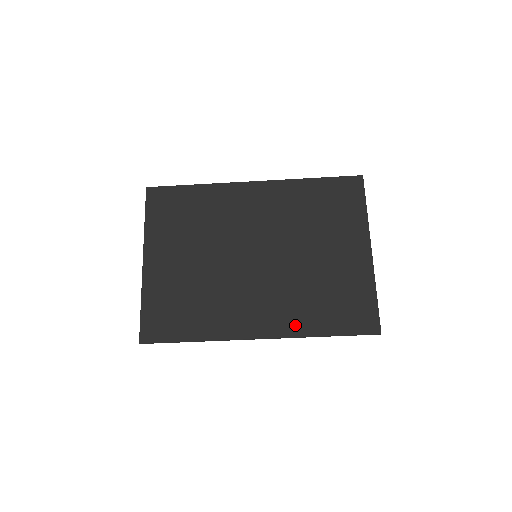
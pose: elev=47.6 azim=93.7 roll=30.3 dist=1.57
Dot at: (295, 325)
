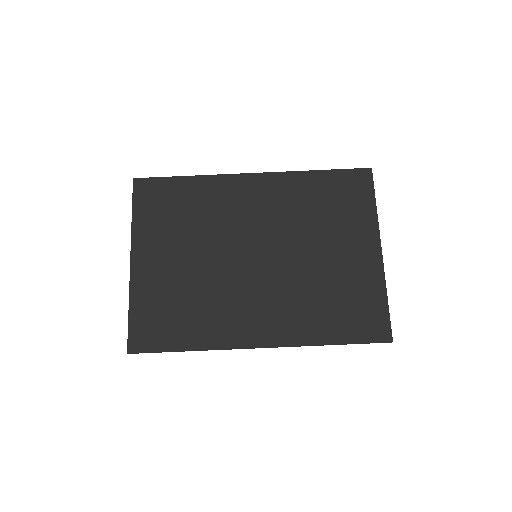
Dot at: (299, 332)
